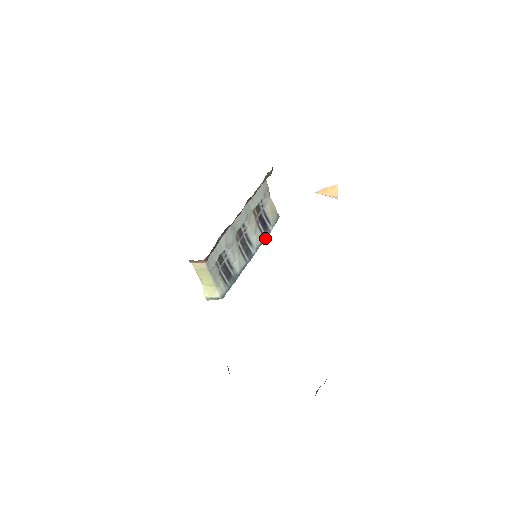
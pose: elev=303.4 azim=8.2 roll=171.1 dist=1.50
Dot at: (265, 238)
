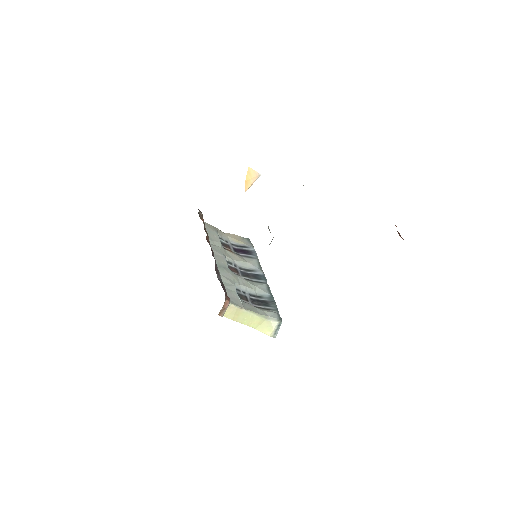
Dot at: (257, 258)
